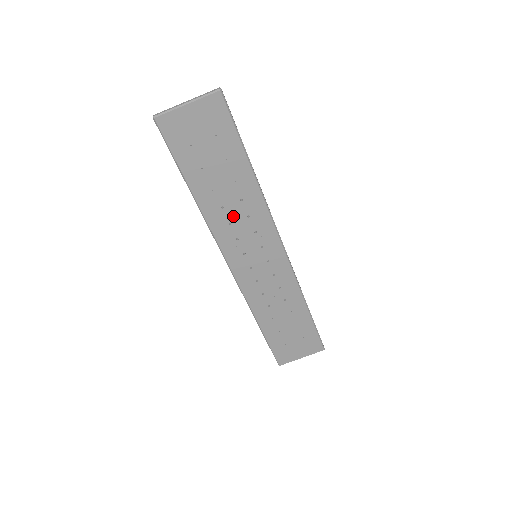
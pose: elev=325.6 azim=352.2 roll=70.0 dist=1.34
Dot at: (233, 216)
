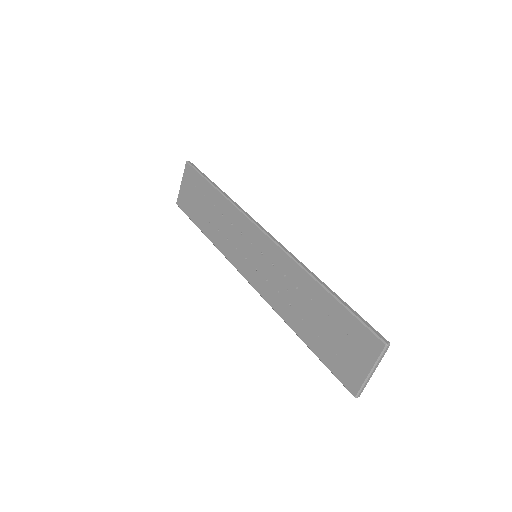
Dot at: (226, 232)
